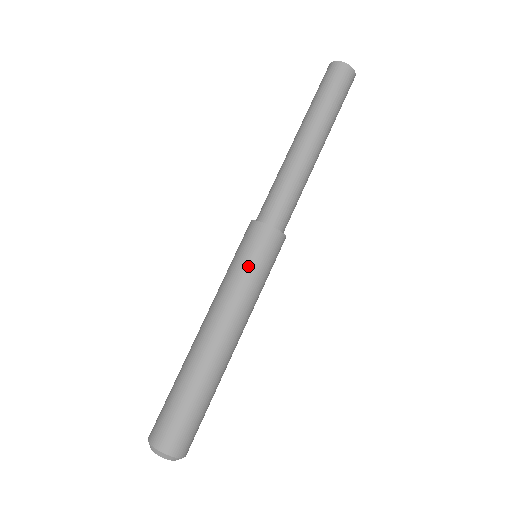
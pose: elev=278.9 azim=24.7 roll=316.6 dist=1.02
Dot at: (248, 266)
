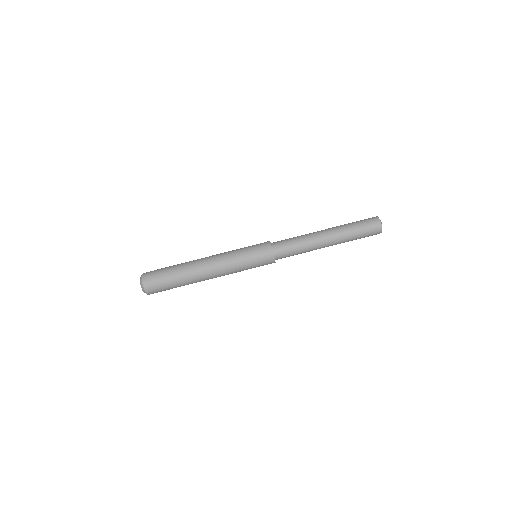
Dot at: (247, 256)
